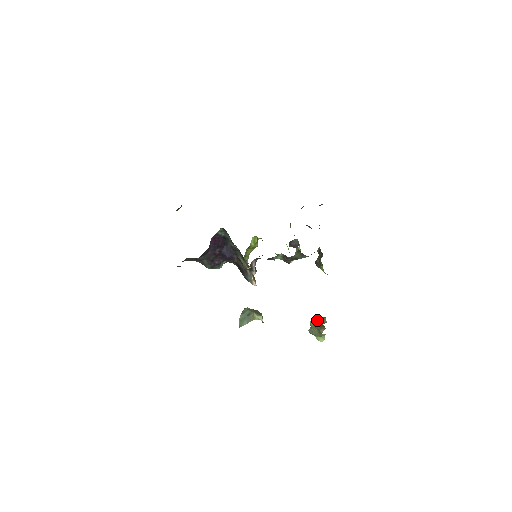
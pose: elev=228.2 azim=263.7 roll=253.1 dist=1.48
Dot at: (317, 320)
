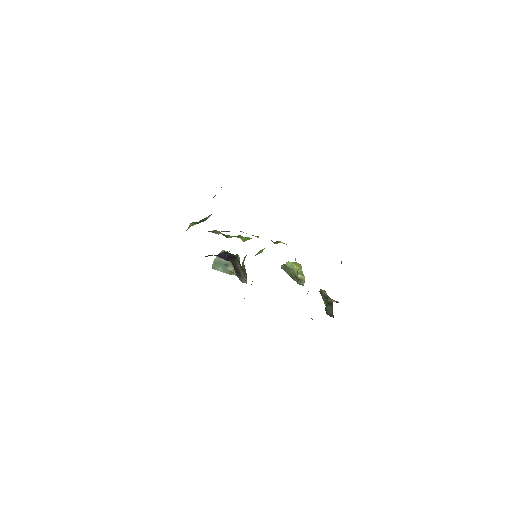
Dot at: (294, 267)
